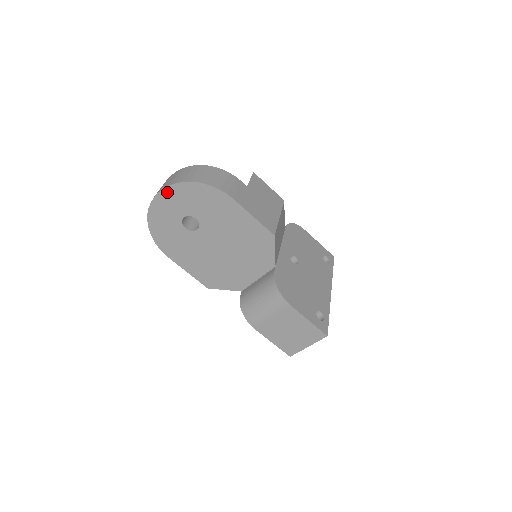
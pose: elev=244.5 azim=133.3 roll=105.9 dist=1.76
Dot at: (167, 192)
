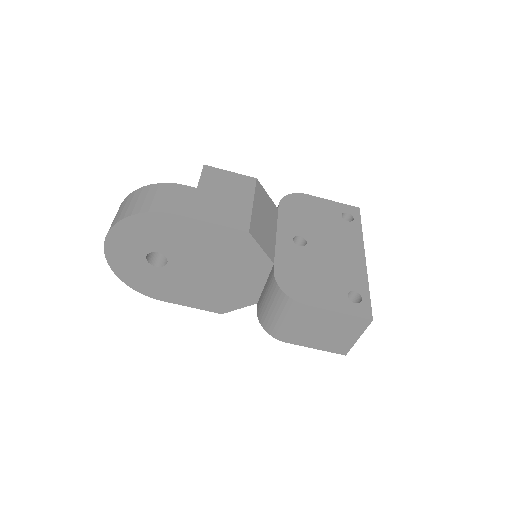
Dot at: (111, 240)
